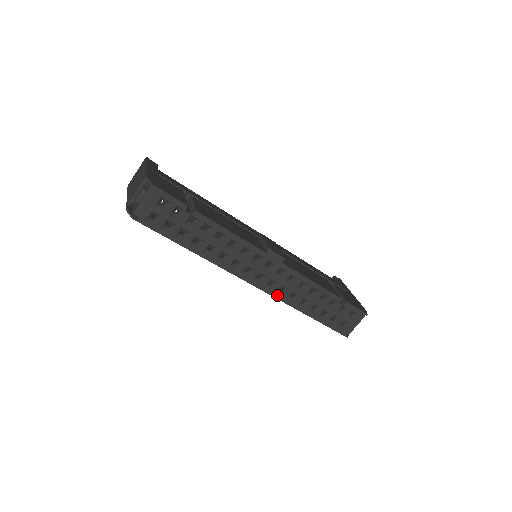
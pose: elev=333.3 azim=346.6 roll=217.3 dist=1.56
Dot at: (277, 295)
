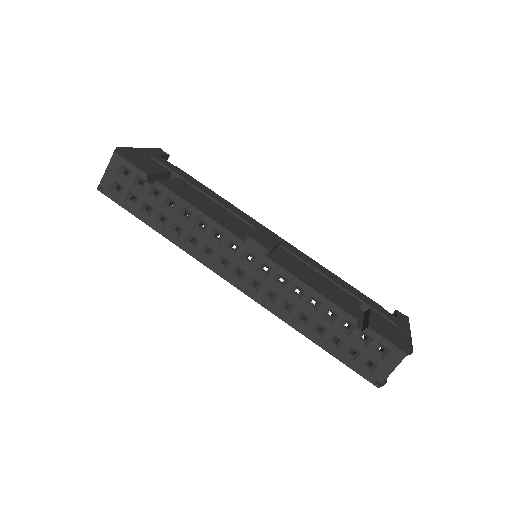
Dot at: (263, 301)
